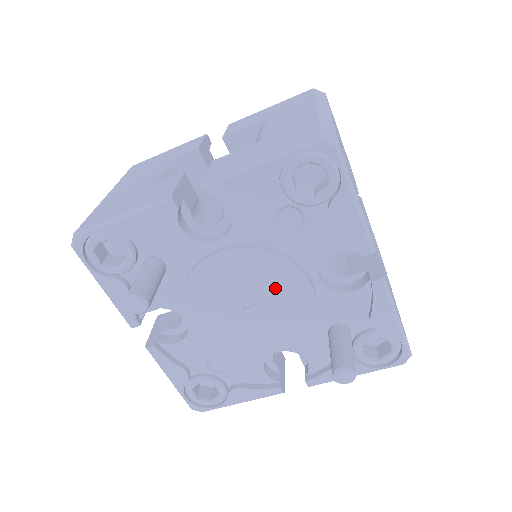
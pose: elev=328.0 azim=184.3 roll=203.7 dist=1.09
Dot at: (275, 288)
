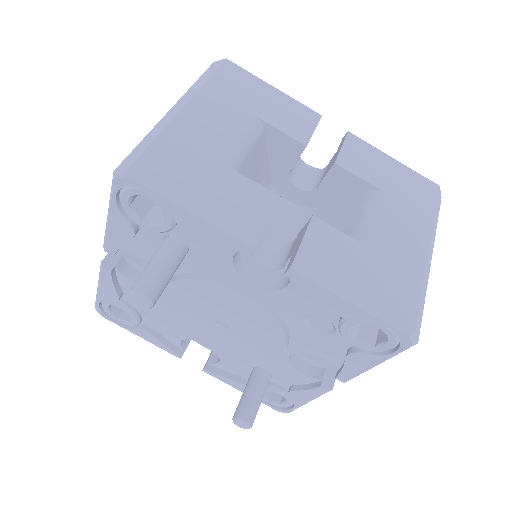
Dot at: (255, 336)
